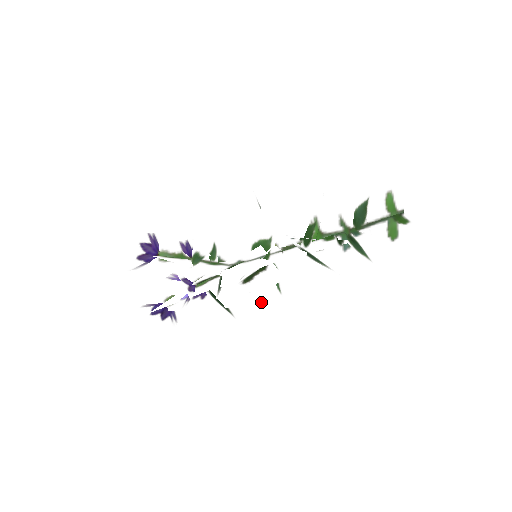
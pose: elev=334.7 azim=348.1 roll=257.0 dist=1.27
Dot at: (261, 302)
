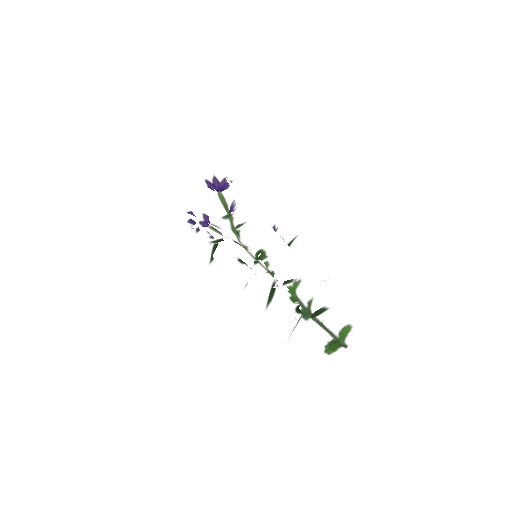
Dot at: (226, 276)
